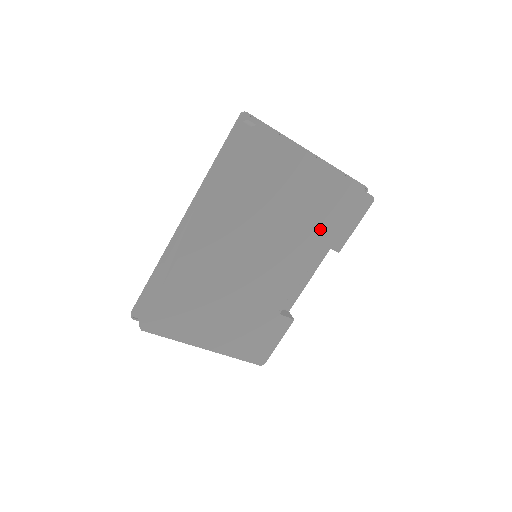
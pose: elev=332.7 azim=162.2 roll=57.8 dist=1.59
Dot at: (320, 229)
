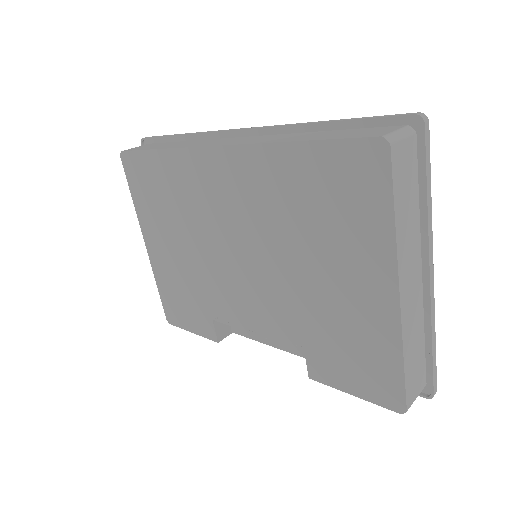
Dot at: (319, 335)
